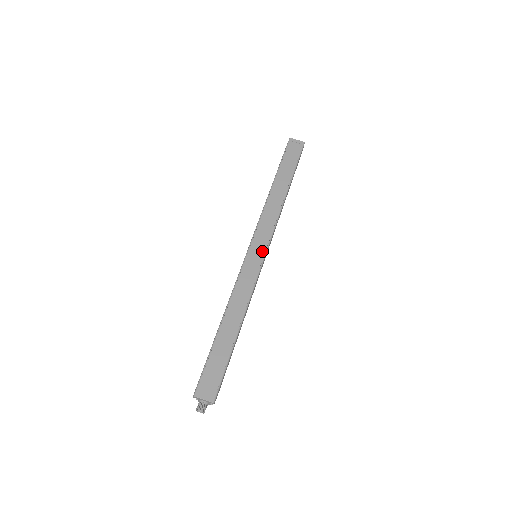
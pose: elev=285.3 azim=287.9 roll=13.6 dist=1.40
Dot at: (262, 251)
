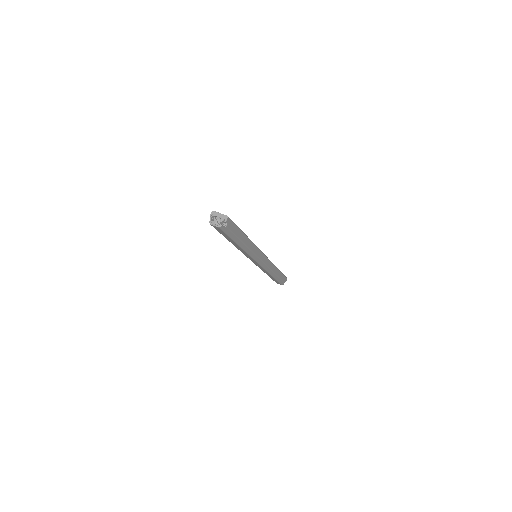
Dot at: occluded
